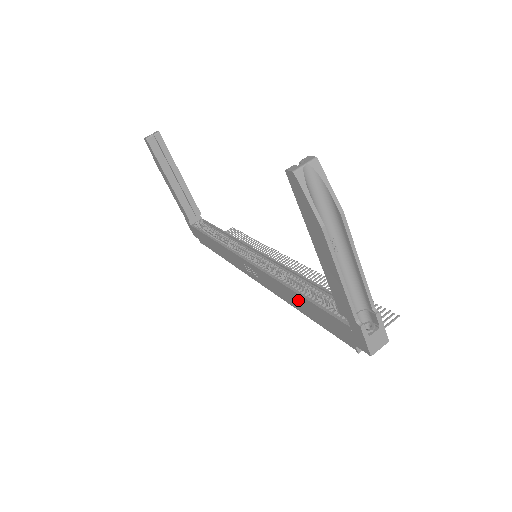
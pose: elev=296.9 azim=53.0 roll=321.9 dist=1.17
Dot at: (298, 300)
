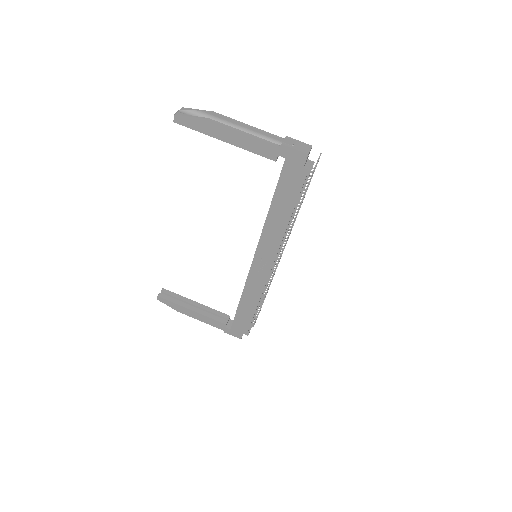
Dot at: (276, 214)
